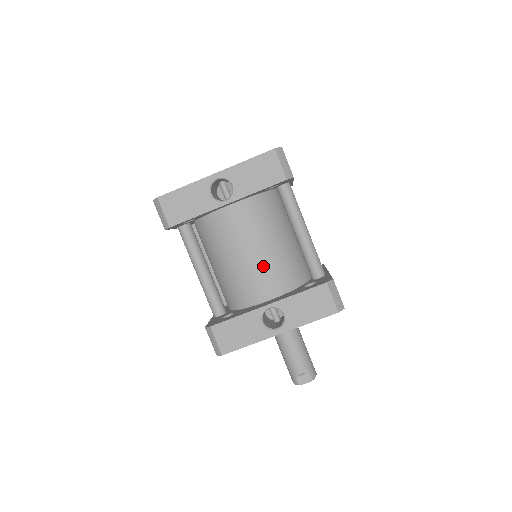
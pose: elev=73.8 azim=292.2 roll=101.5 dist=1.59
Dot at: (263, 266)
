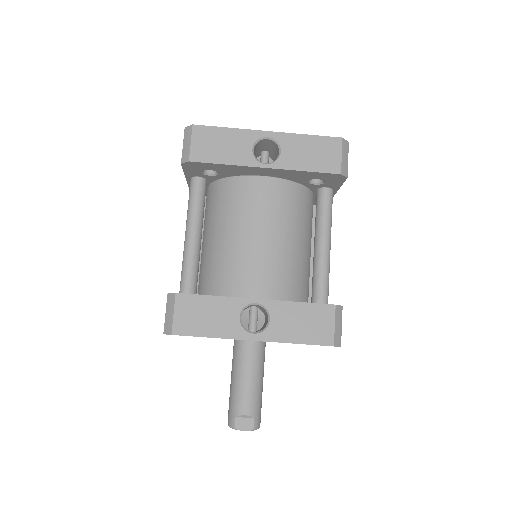
Dot at: (268, 258)
